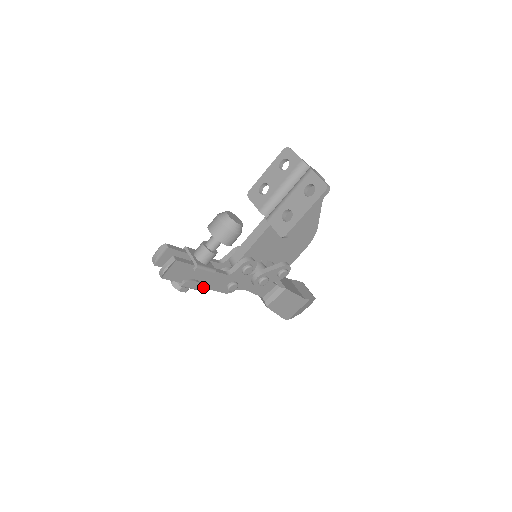
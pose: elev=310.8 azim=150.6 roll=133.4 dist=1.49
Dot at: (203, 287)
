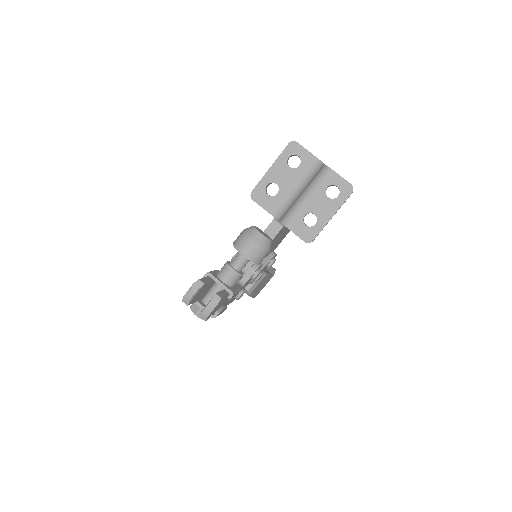
Dot at: occluded
